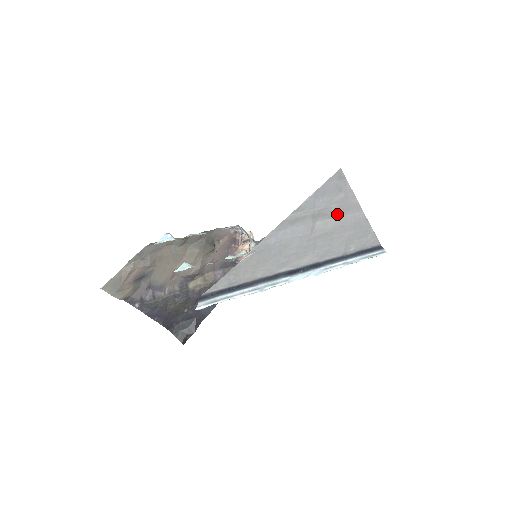
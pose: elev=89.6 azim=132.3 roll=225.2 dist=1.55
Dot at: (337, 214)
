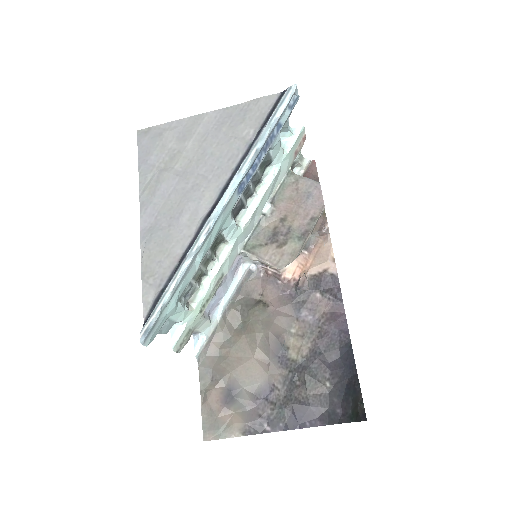
Dot at: (185, 143)
